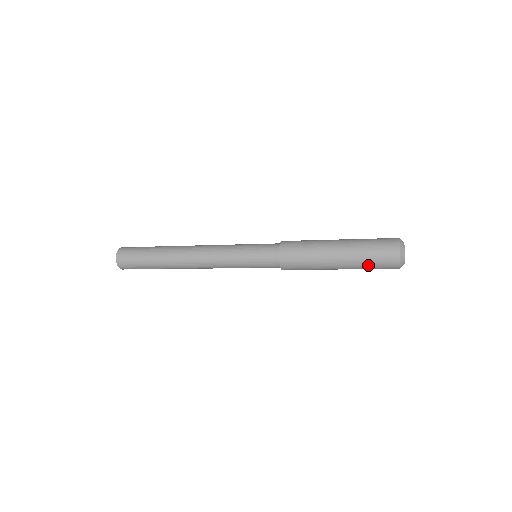
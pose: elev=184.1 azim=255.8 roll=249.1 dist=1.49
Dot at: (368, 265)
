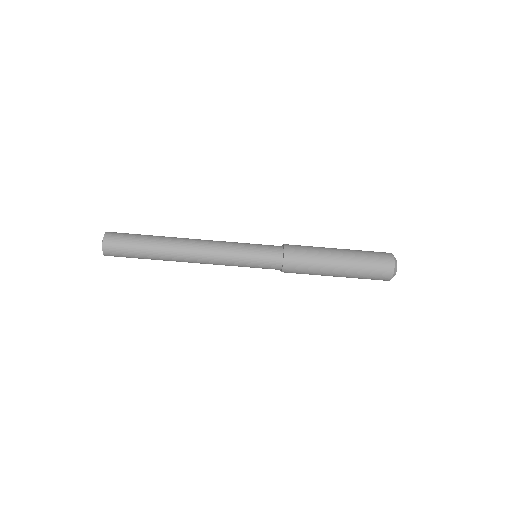
Dot at: (366, 254)
